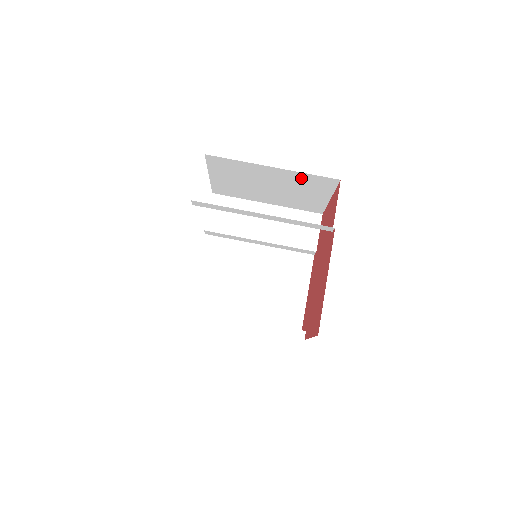
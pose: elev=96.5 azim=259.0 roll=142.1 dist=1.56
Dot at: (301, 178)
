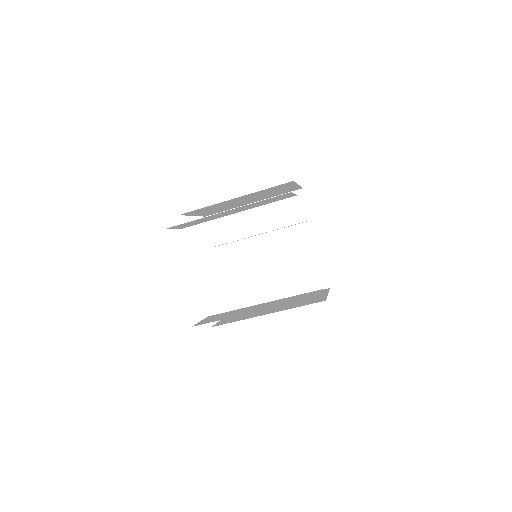
Dot at: occluded
